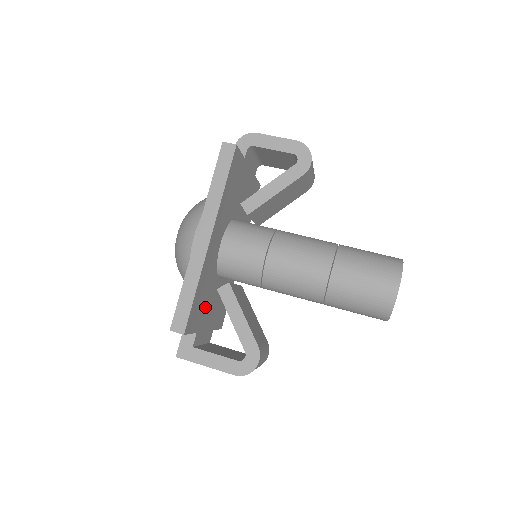
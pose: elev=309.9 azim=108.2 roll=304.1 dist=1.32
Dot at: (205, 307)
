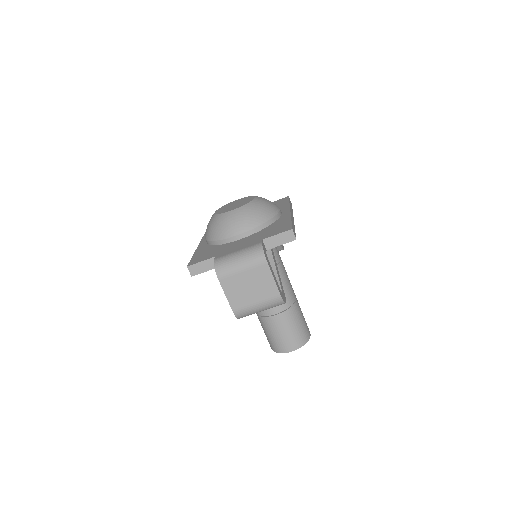
Dot at: occluded
